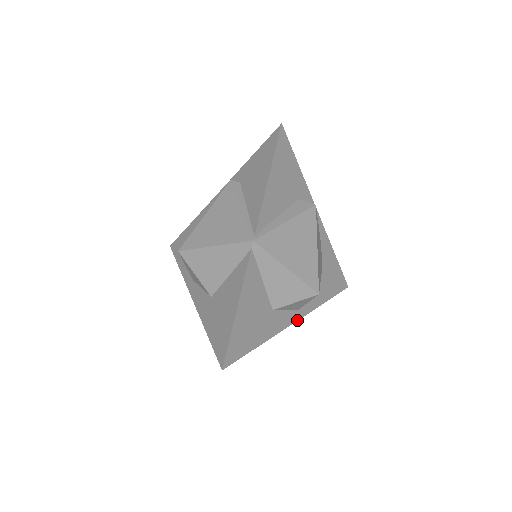
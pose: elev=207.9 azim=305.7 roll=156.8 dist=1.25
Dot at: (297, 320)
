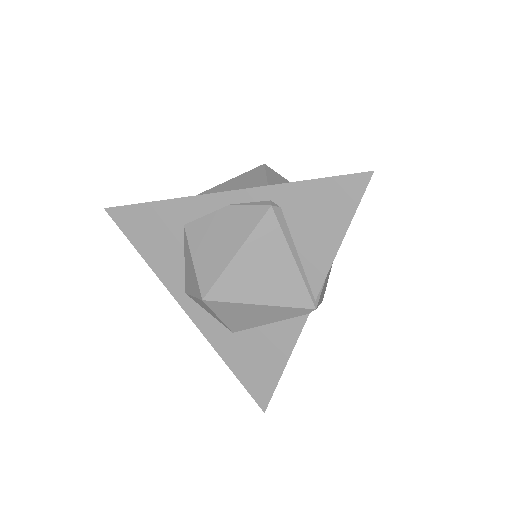
Dot at: occluded
